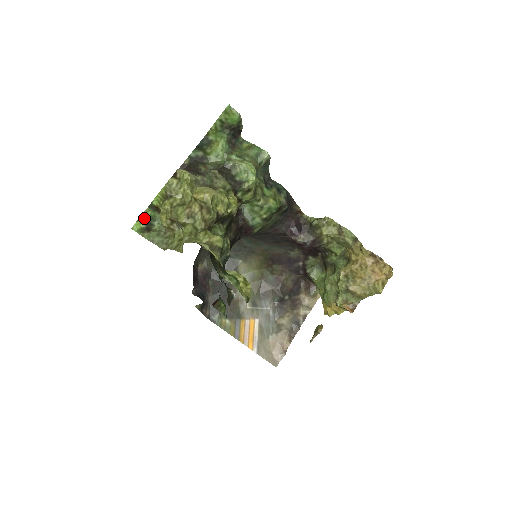
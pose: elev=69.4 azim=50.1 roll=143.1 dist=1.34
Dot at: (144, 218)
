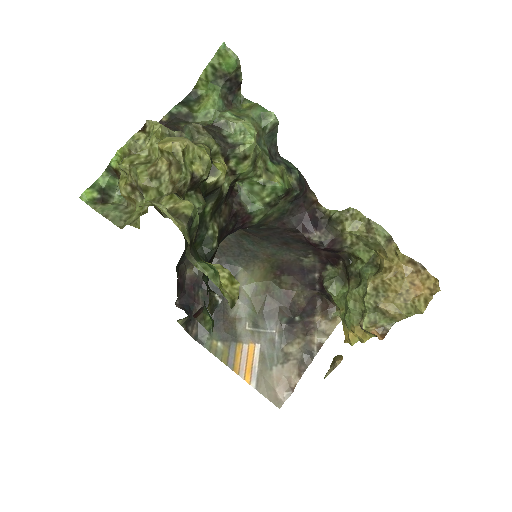
Dot at: (99, 185)
